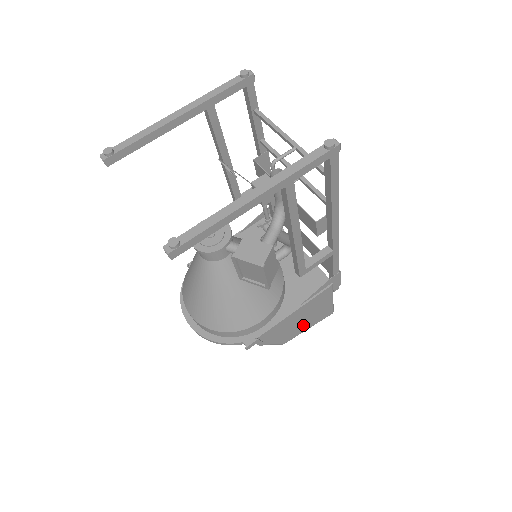
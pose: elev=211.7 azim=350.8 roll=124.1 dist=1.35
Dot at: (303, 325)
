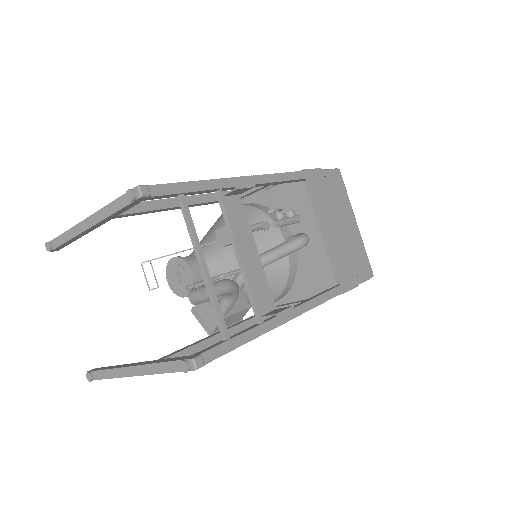
Dot at: occluded
